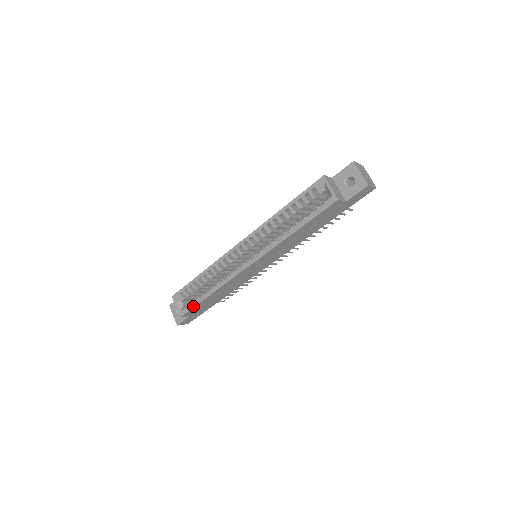
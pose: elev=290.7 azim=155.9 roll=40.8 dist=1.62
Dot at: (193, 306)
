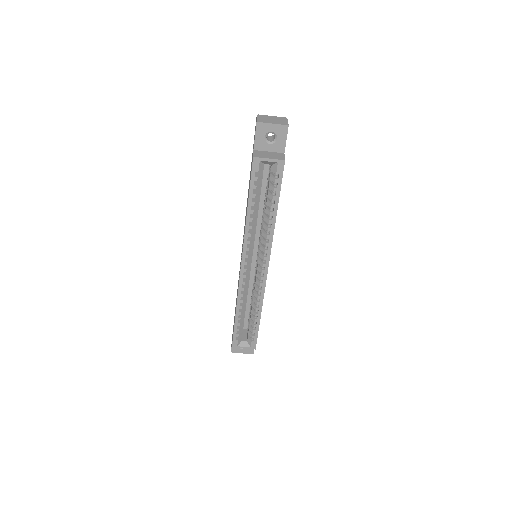
Dot at: (257, 334)
